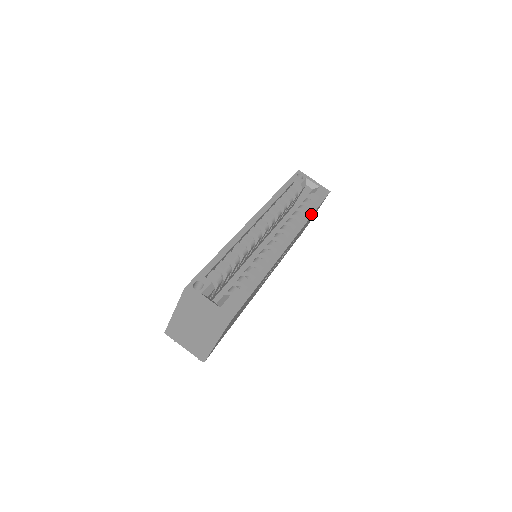
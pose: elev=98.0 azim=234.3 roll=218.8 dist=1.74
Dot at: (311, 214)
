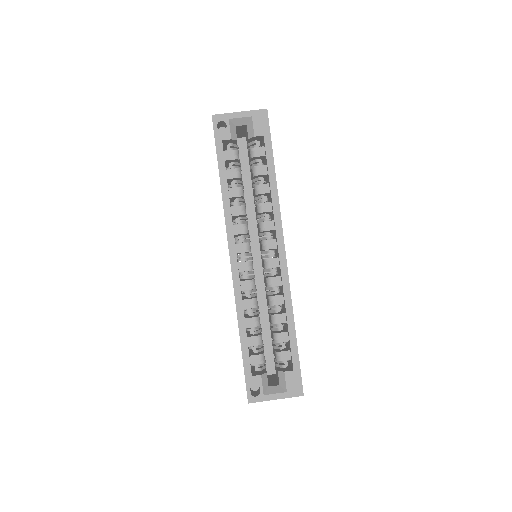
Dot at: (274, 179)
